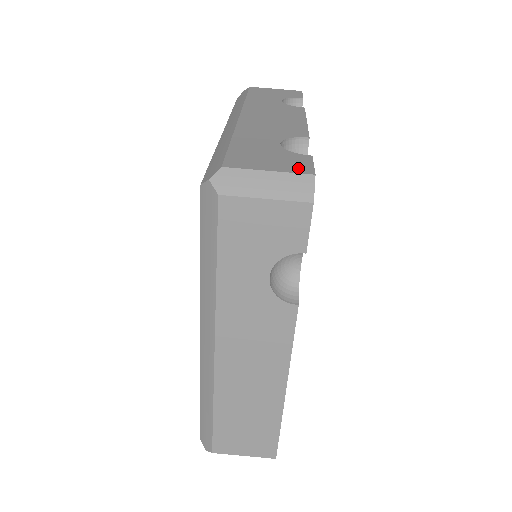
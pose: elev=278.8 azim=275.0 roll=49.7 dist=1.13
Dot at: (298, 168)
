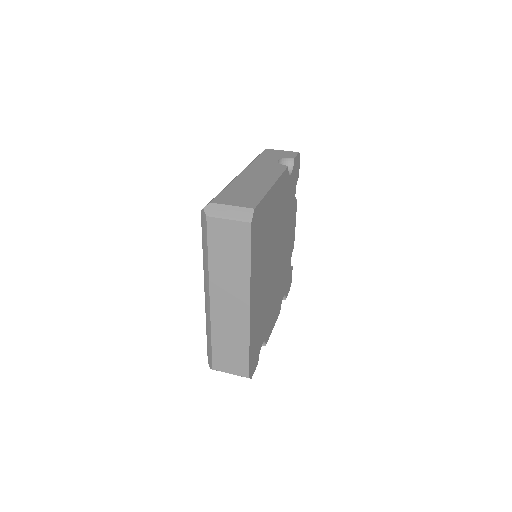
Dot at: occluded
